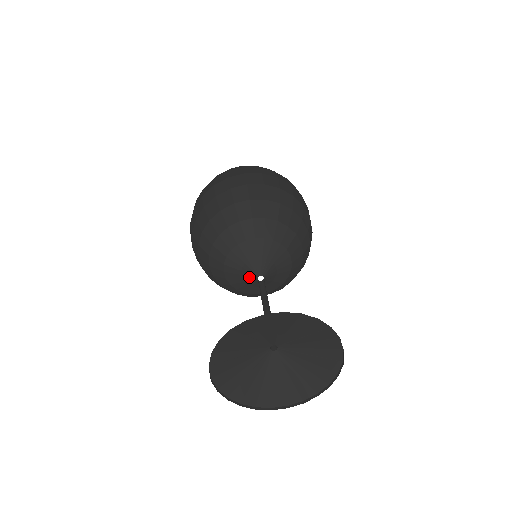
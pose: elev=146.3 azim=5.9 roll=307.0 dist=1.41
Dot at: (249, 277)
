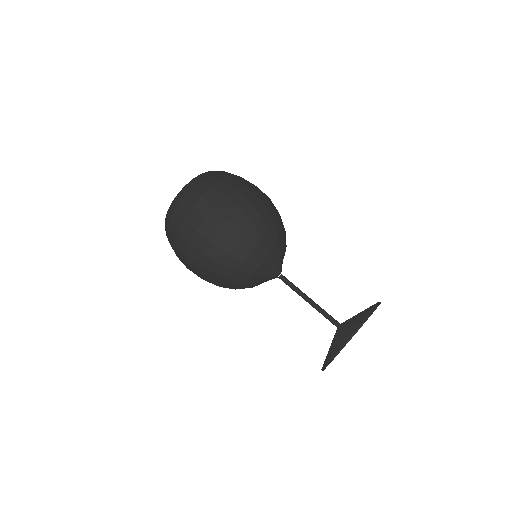
Dot at: (271, 278)
